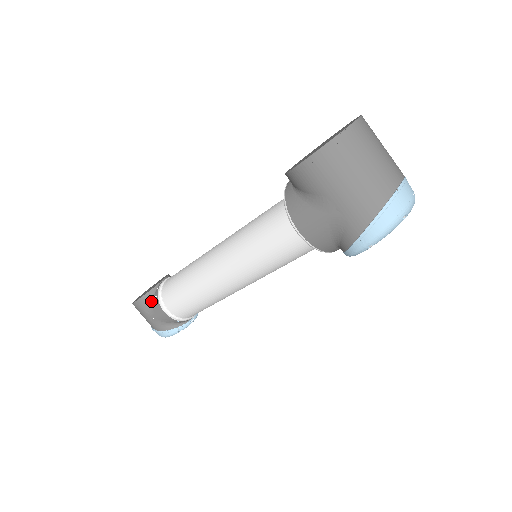
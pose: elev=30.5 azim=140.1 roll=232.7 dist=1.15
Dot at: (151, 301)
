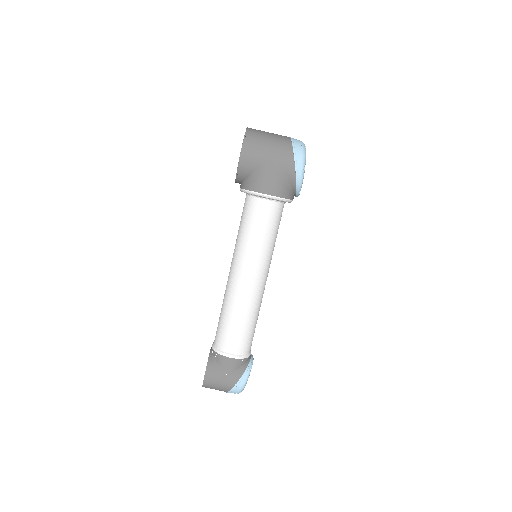
Dot at: (215, 363)
